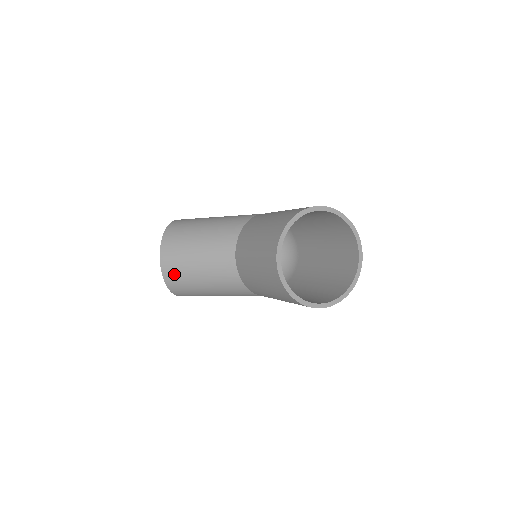
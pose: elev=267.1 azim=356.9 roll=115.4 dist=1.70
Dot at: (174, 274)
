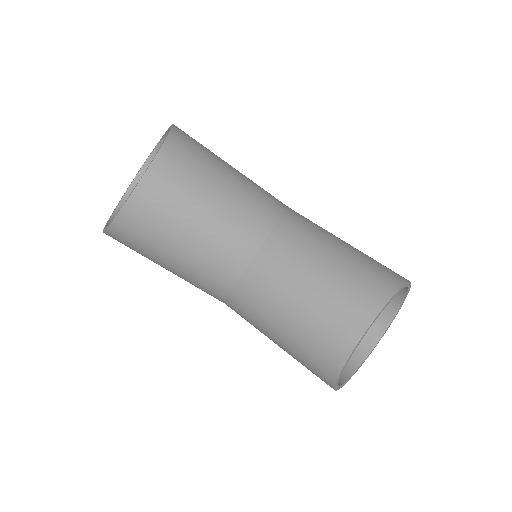
Dot at: (147, 215)
